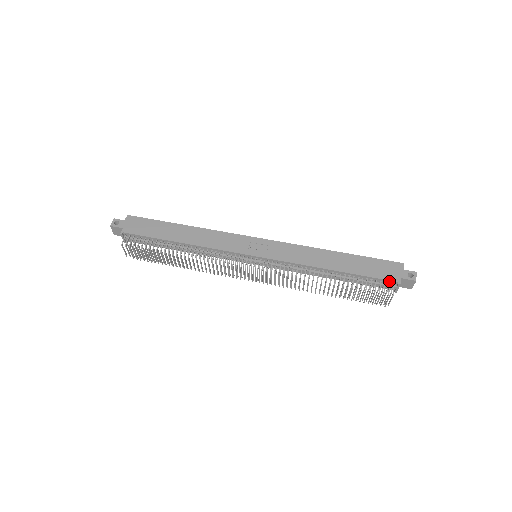
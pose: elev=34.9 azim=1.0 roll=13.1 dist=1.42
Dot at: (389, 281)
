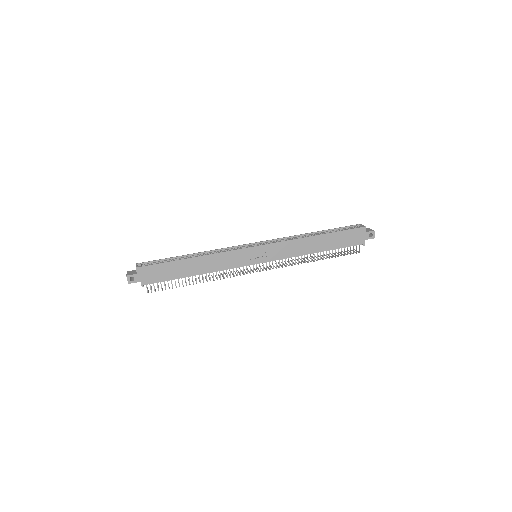
Dot at: occluded
